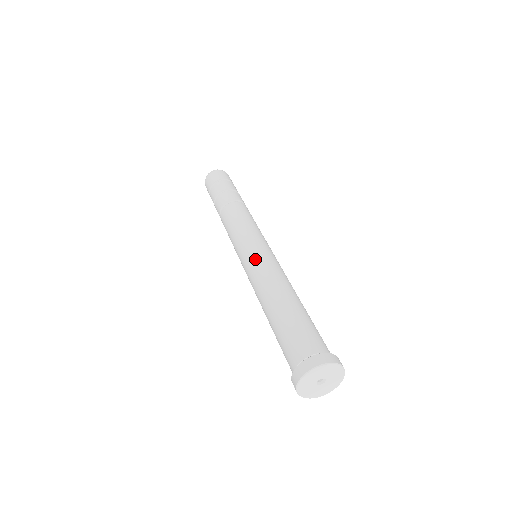
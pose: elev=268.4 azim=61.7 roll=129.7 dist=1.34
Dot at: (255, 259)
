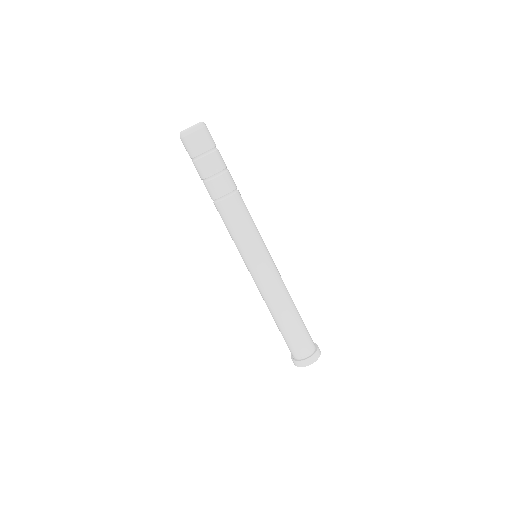
Dot at: (260, 278)
